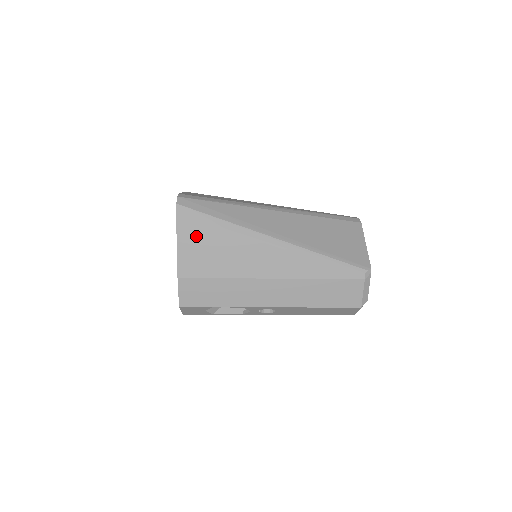
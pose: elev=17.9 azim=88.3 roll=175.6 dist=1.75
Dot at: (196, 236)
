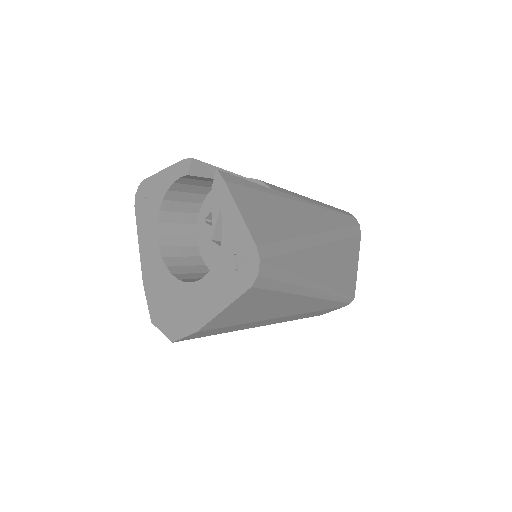
Dot at: (252, 301)
